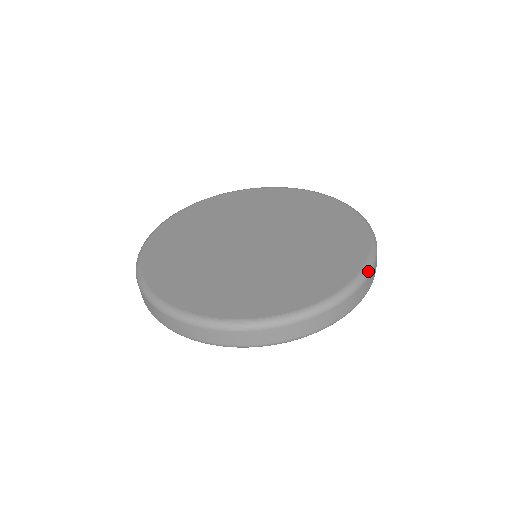
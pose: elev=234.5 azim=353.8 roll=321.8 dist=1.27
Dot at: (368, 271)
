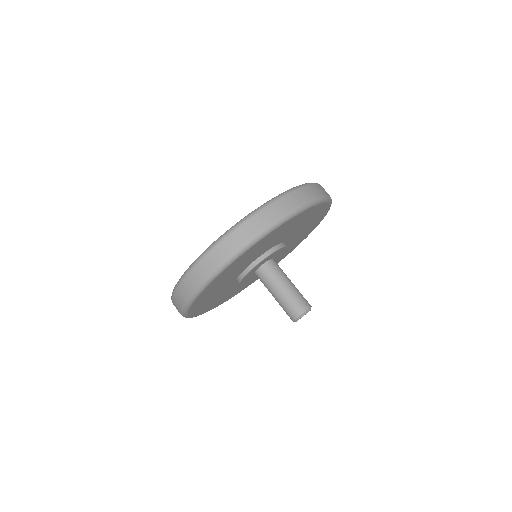
Dot at: (257, 210)
